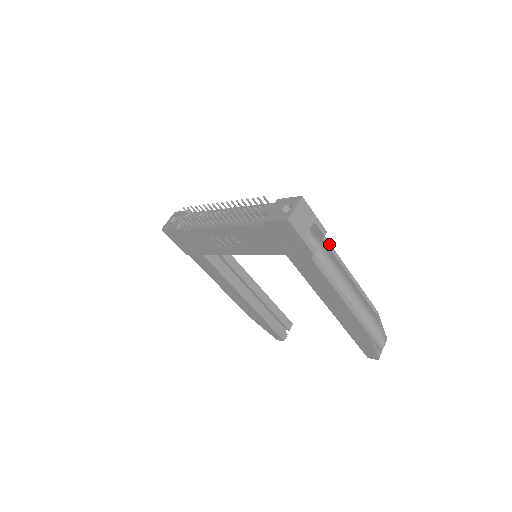
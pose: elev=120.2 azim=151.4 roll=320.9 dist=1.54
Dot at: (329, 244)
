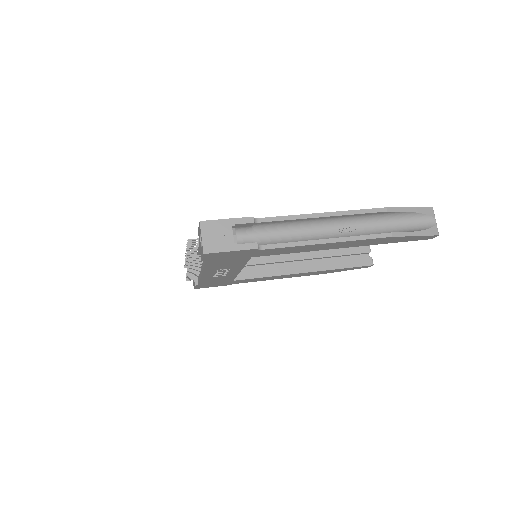
Dot at: (270, 219)
